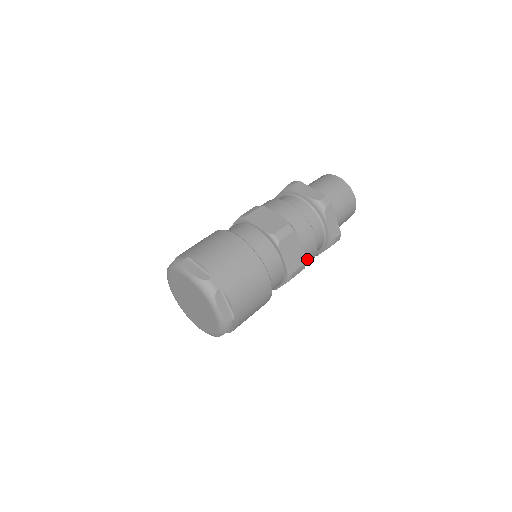
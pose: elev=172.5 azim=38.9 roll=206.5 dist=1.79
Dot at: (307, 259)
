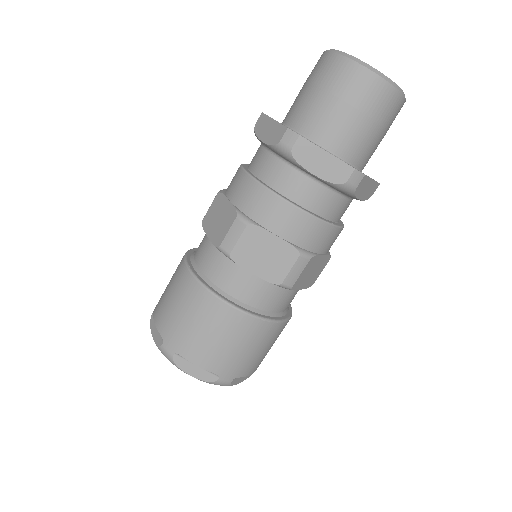
Dot at: occluded
